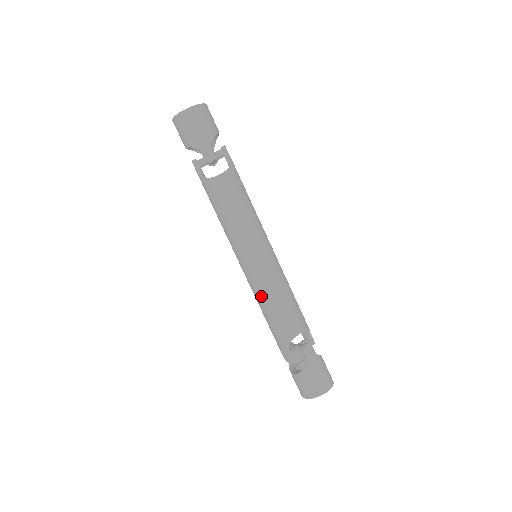
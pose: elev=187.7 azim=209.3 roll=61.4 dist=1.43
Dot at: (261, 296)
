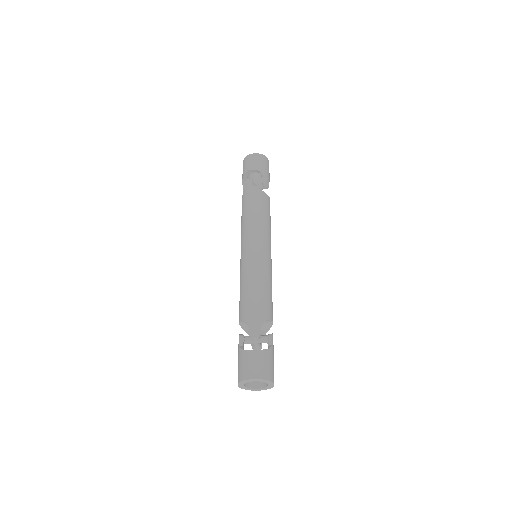
Dot at: (260, 275)
